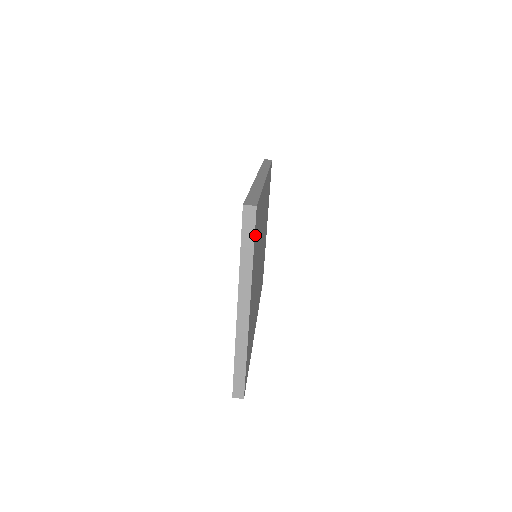
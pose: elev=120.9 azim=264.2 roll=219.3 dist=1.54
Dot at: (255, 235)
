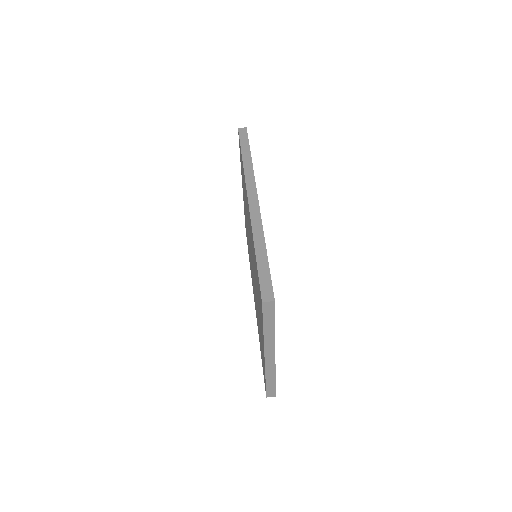
Dot at: occluded
